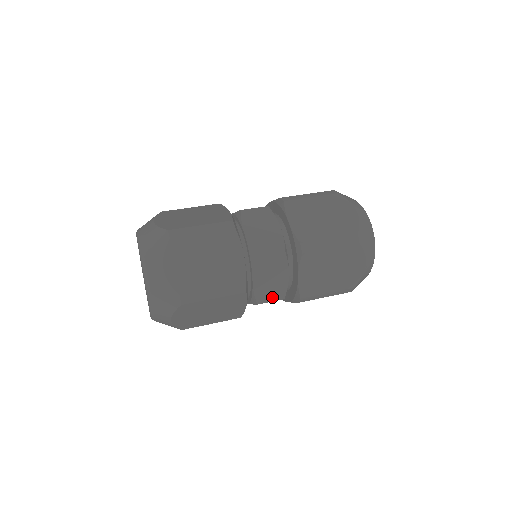
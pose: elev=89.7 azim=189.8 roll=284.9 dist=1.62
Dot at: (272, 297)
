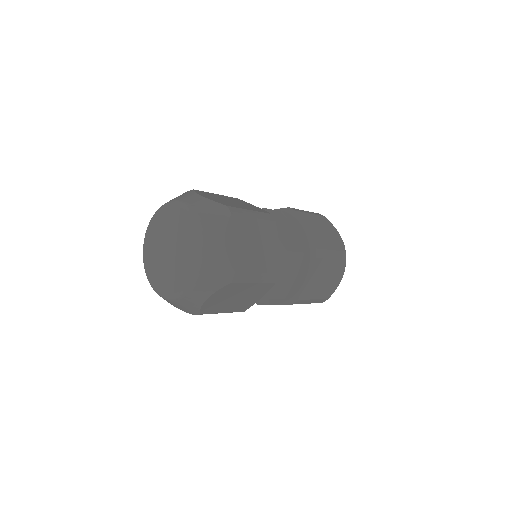
Dot at: (294, 248)
